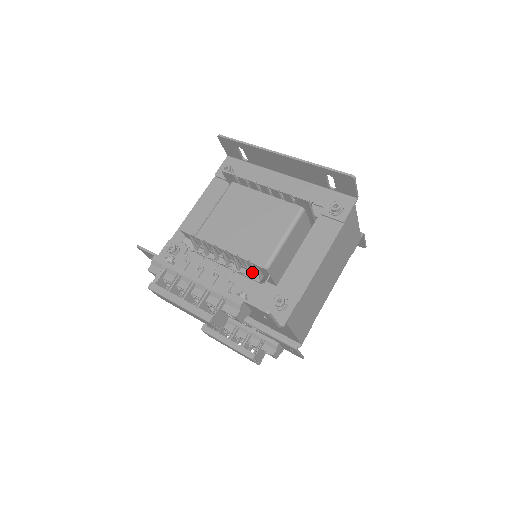
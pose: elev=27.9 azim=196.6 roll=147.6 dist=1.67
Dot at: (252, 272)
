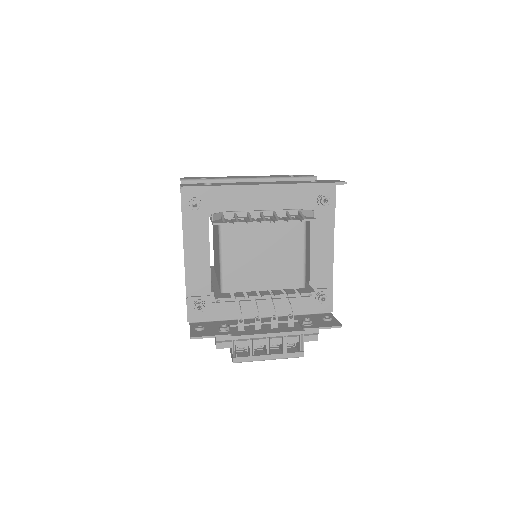
Dot at: occluded
